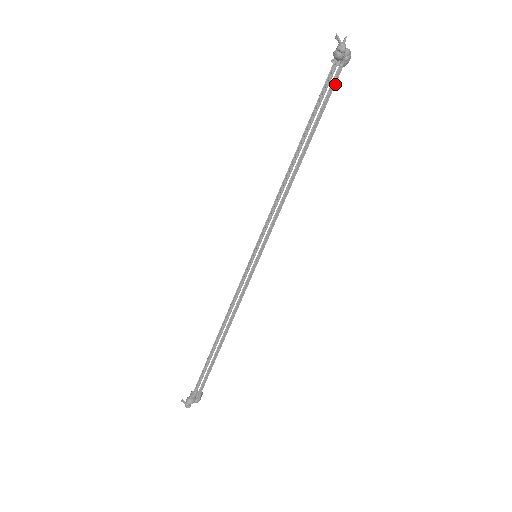
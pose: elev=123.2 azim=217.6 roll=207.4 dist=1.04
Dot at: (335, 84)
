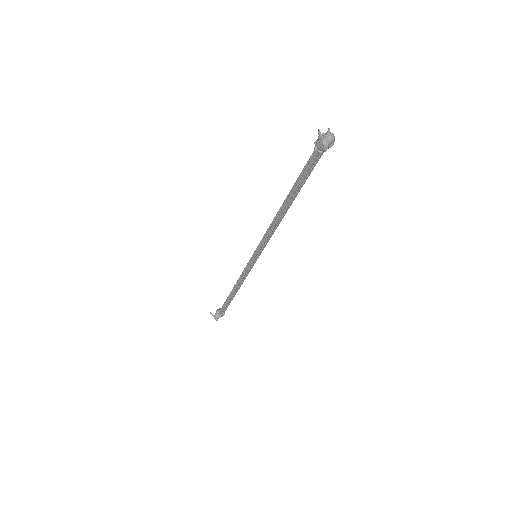
Dot at: (319, 158)
